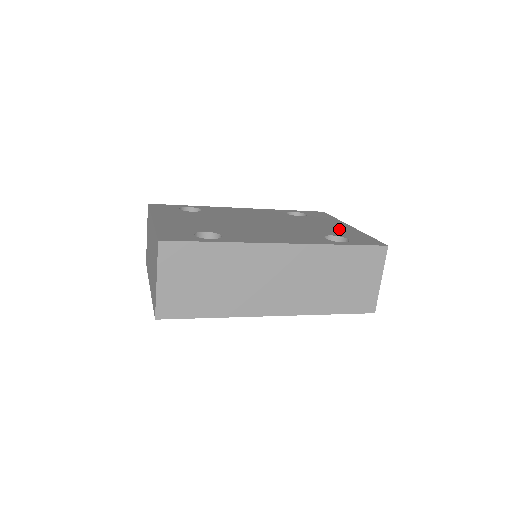
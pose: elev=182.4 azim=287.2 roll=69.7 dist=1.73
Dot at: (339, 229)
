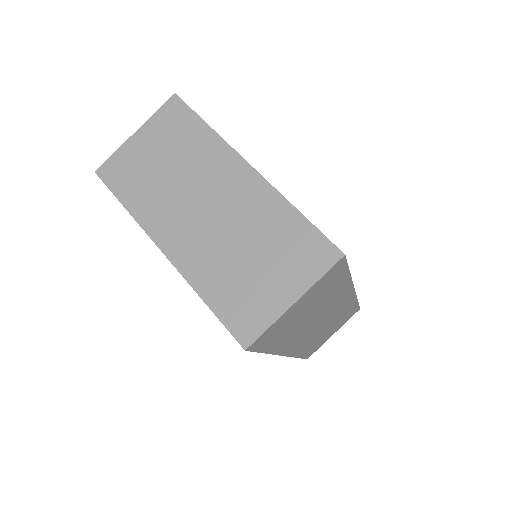
Dot at: occluded
